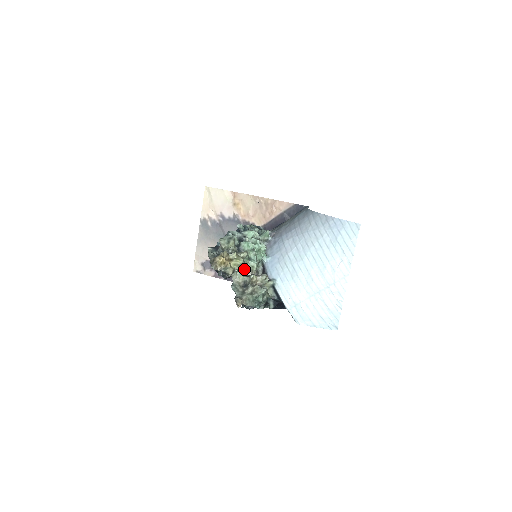
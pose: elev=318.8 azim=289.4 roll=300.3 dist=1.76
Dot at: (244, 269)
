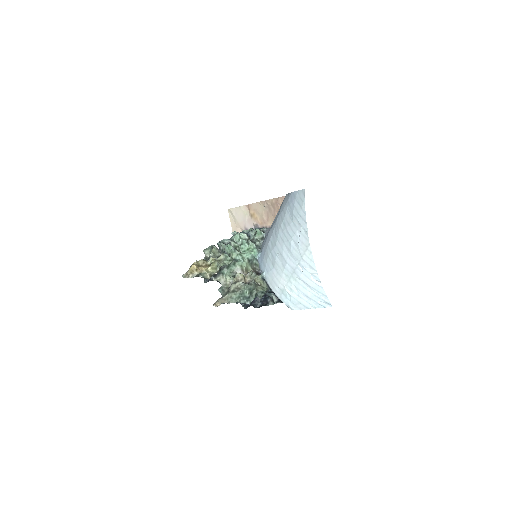
Dot at: (232, 271)
